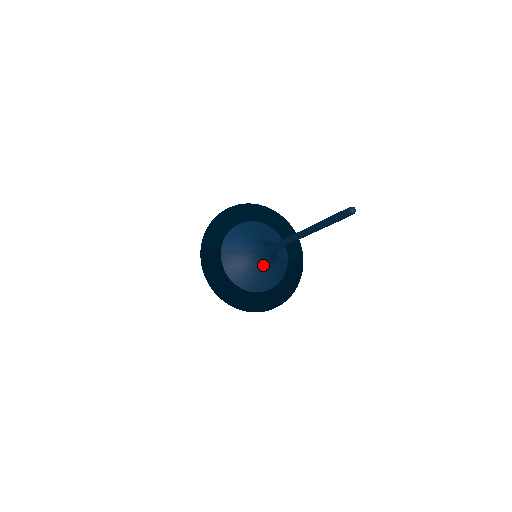
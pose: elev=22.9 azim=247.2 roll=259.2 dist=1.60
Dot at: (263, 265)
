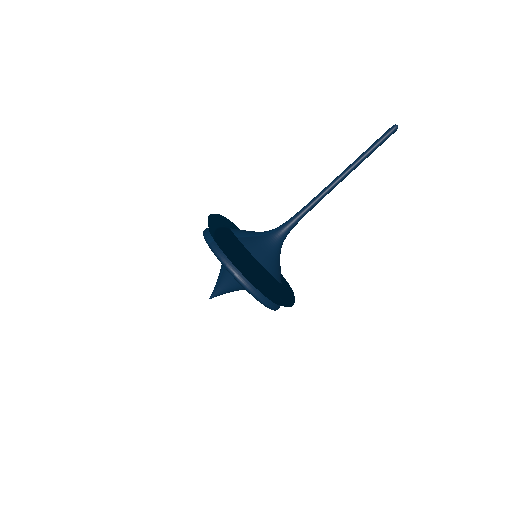
Dot at: (278, 250)
